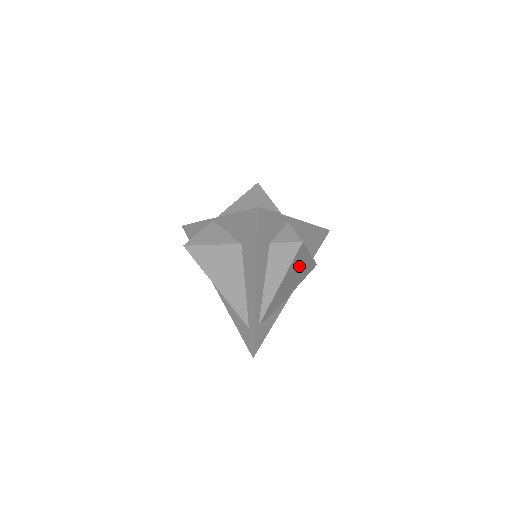
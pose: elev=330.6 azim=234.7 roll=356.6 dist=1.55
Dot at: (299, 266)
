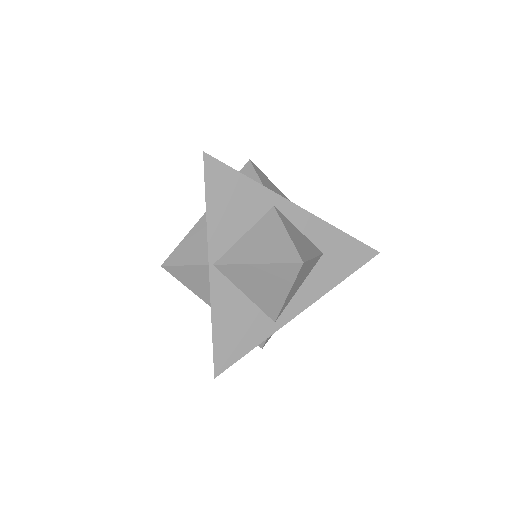
Dot at: occluded
